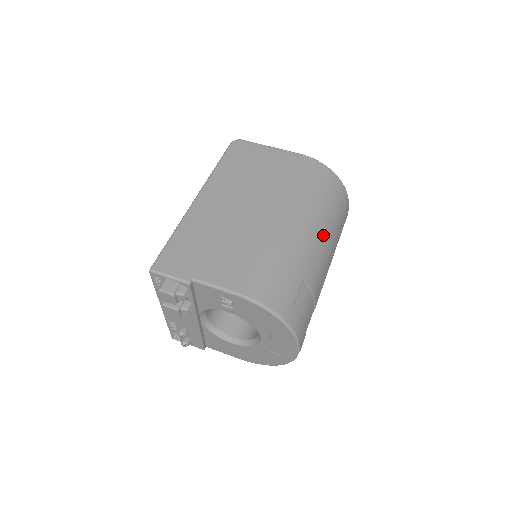
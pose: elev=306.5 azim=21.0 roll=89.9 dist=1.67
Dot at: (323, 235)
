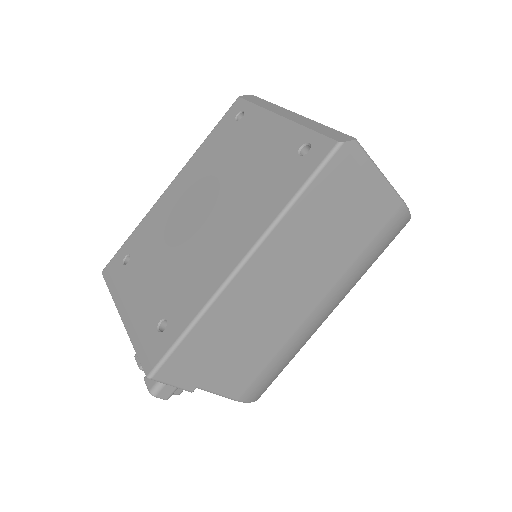
Dot at: occluded
